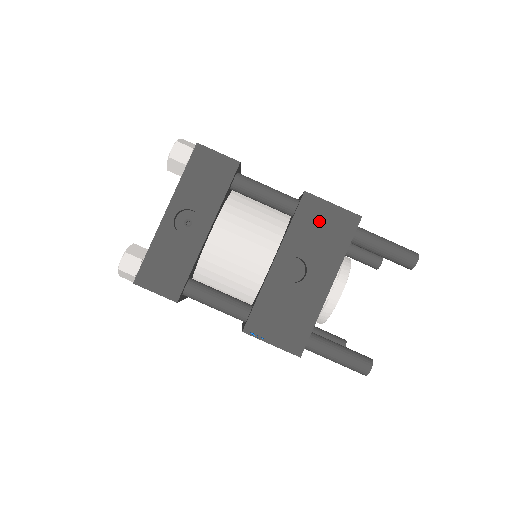
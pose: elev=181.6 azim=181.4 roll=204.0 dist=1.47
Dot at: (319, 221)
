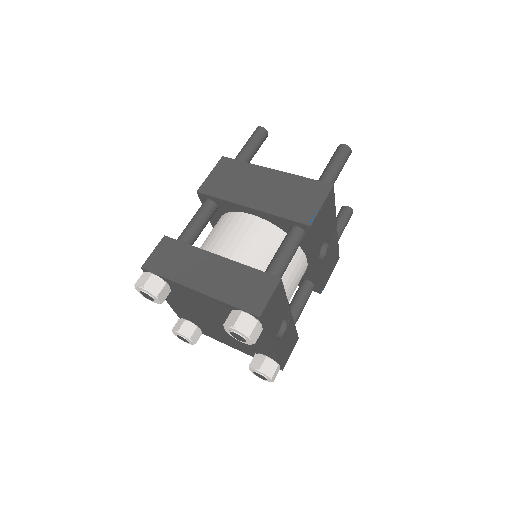
Dot at: (322, 221)
